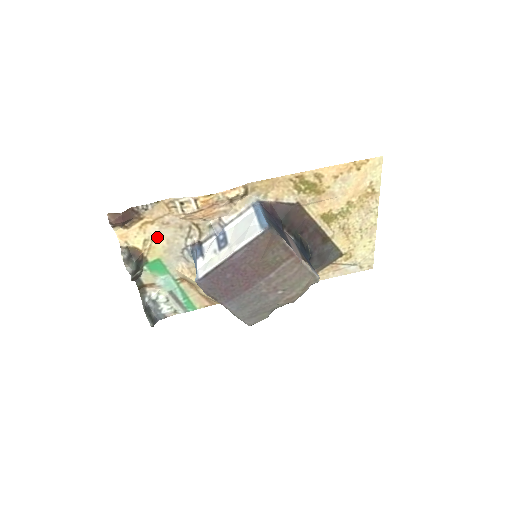
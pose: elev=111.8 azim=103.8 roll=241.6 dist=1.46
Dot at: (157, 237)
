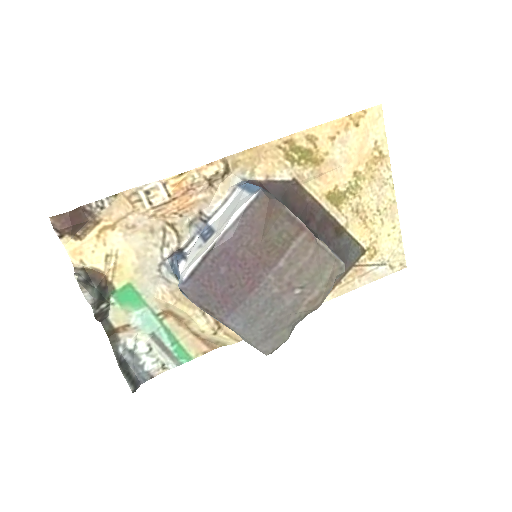
Dot at: (122, 249)
